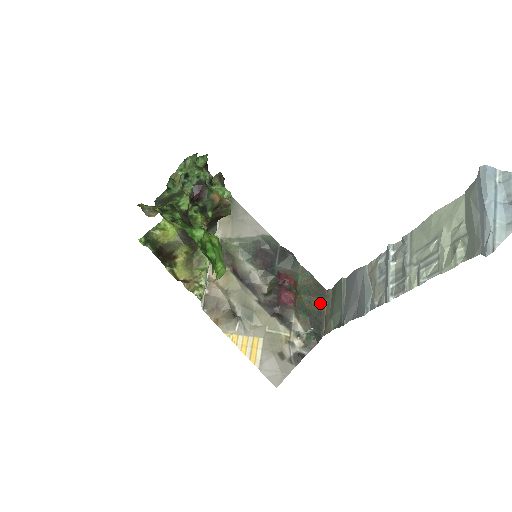
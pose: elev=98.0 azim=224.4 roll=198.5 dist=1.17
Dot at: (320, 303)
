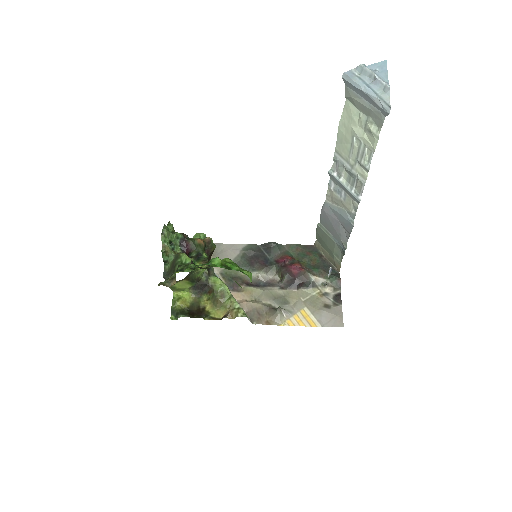
Dot at: (318, 255)
